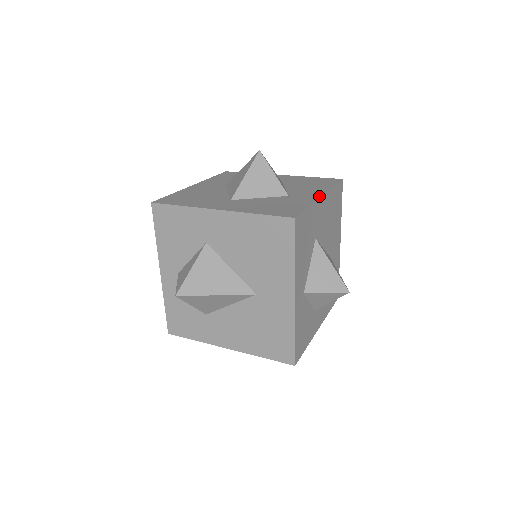
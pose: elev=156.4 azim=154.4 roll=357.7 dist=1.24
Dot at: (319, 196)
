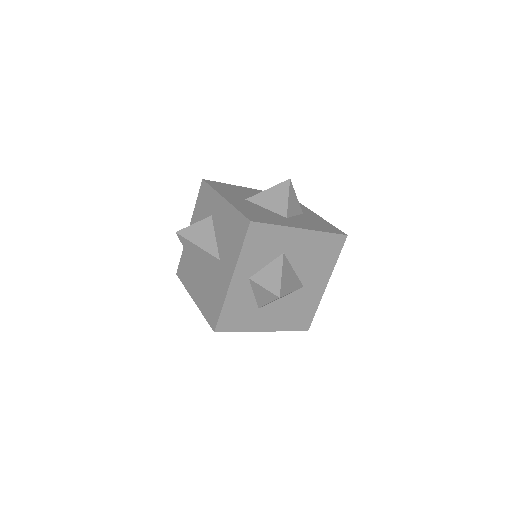
Dot at: (316, 214)
